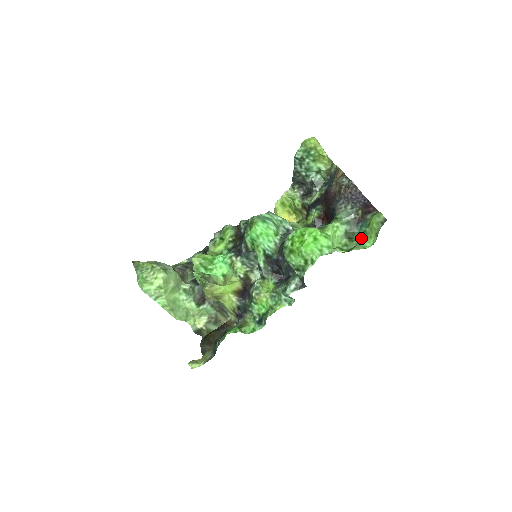
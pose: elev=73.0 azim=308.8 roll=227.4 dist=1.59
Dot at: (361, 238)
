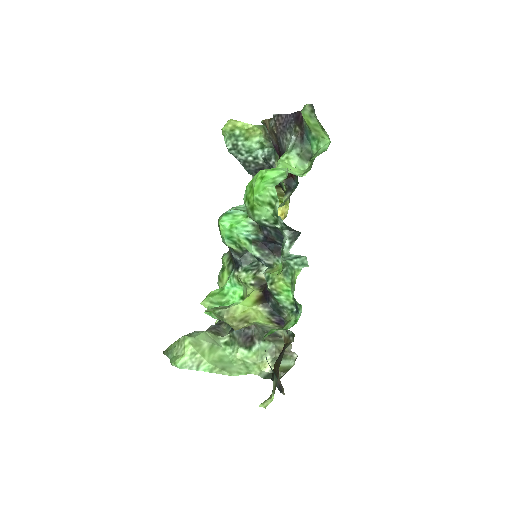
Dot at: (317, 148)
